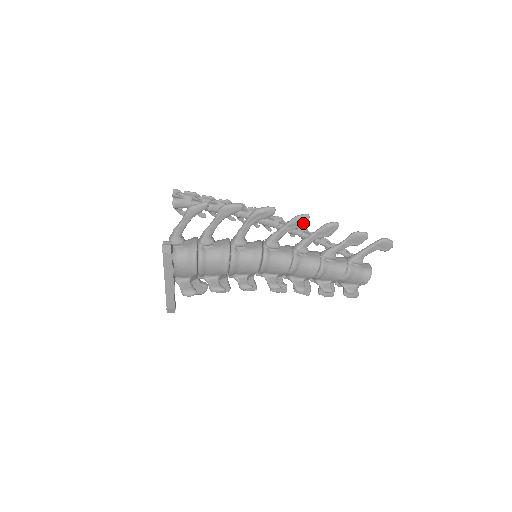
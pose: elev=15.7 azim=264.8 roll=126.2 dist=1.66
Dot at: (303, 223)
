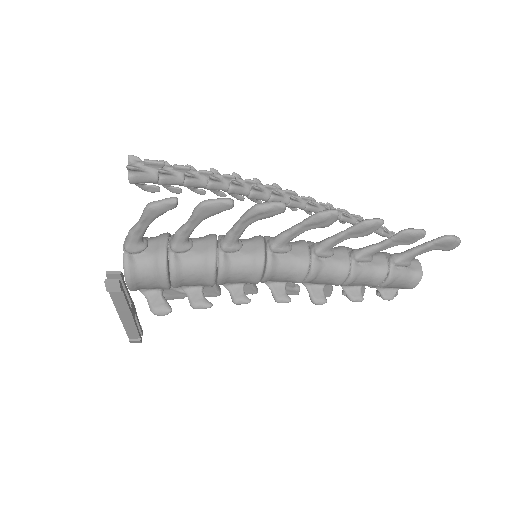
Dot at: (328, 222)
